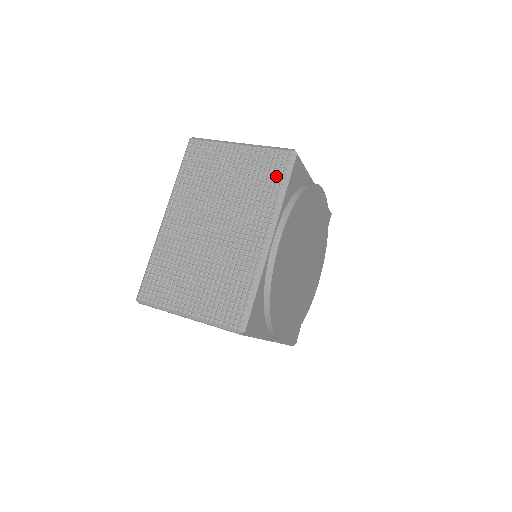
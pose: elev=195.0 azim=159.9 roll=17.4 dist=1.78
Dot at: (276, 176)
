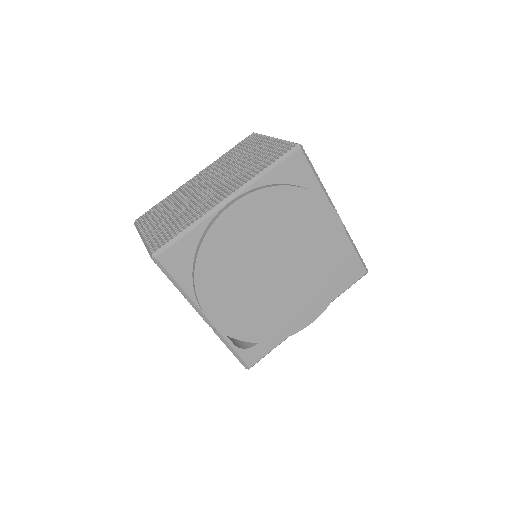
Dot at: (272, 159)
